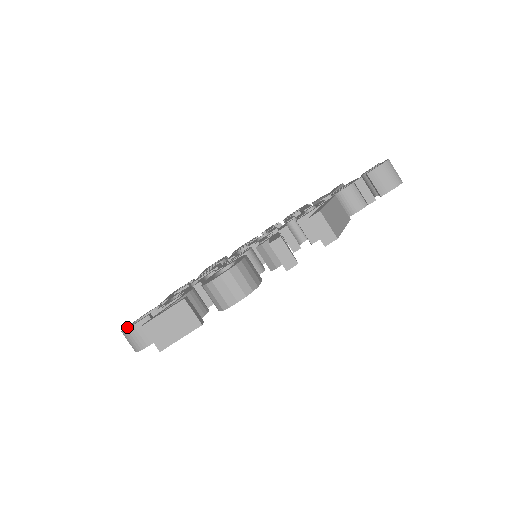
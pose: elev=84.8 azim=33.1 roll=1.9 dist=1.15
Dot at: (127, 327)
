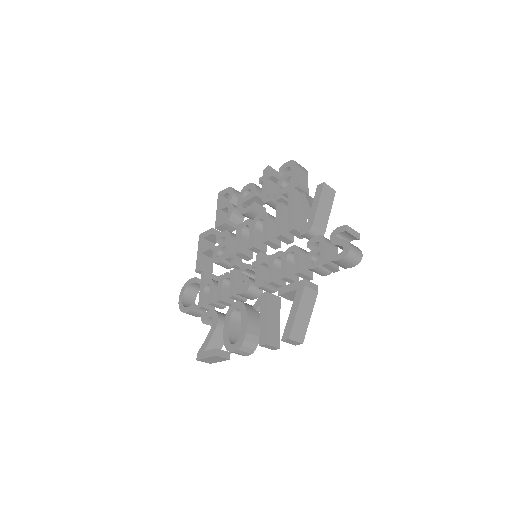
Dot at: (181, 303)
